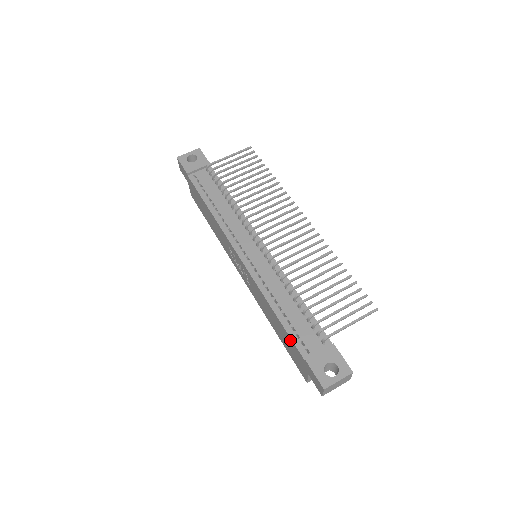
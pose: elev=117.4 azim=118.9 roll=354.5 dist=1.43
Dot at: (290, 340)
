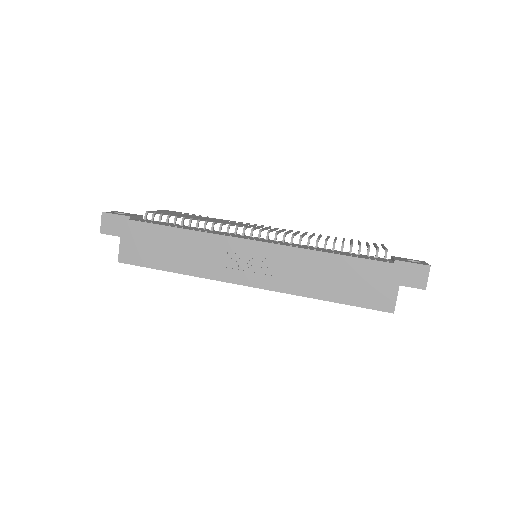
Dot at: (365, 264)
